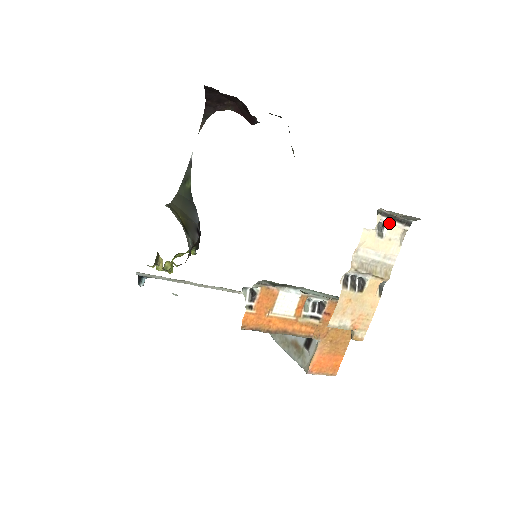
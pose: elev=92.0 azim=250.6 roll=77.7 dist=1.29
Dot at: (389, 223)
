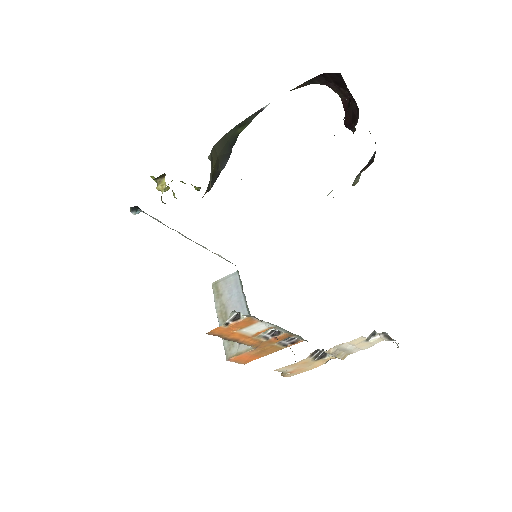
Dot at: (381, 336)
